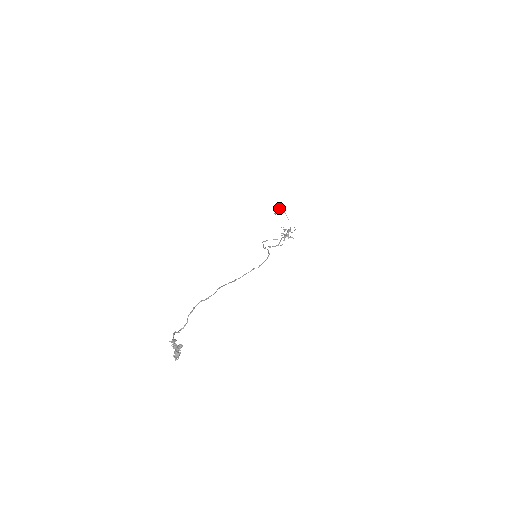
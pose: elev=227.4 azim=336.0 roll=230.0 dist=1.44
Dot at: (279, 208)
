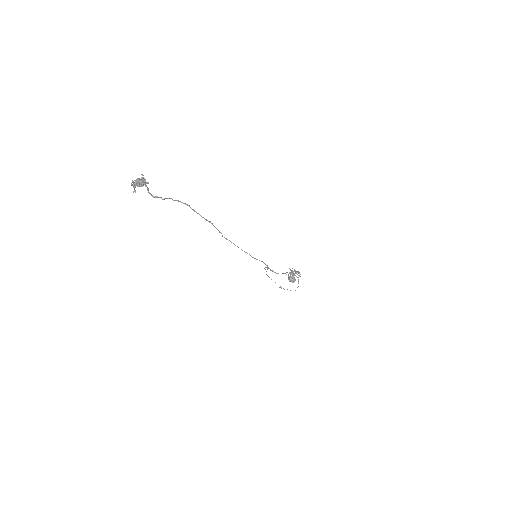
Dot at: (294, 277)
